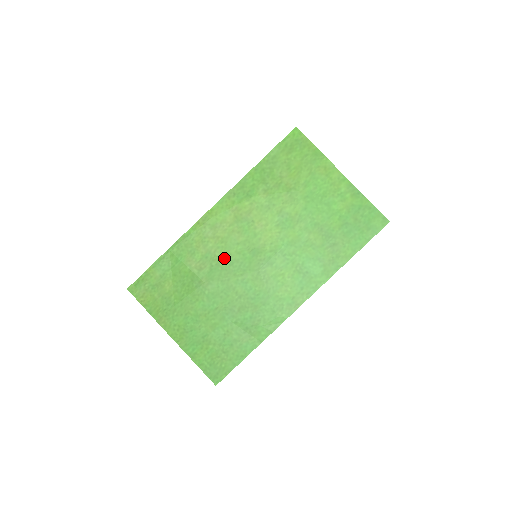
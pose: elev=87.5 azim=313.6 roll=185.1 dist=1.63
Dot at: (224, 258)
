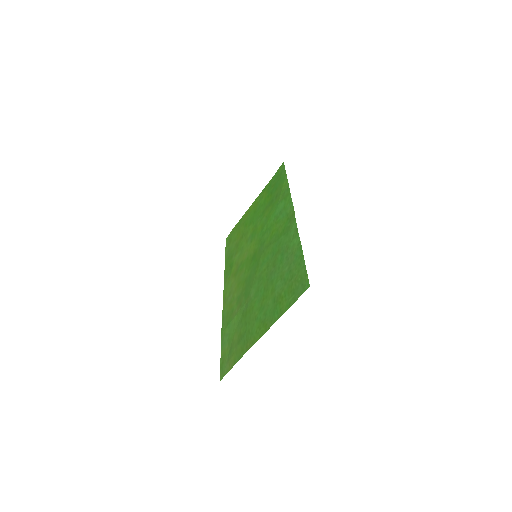
Dot at: (245, 283)
